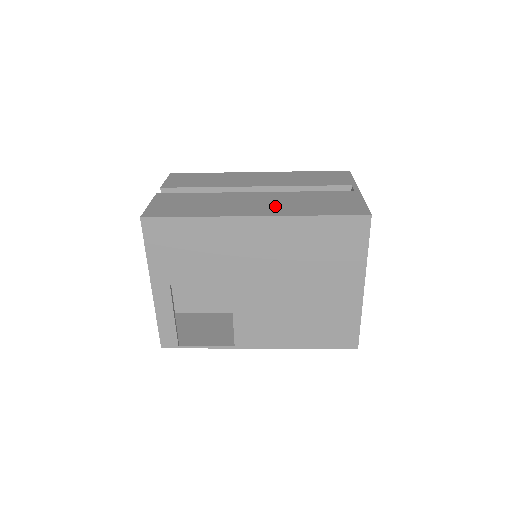
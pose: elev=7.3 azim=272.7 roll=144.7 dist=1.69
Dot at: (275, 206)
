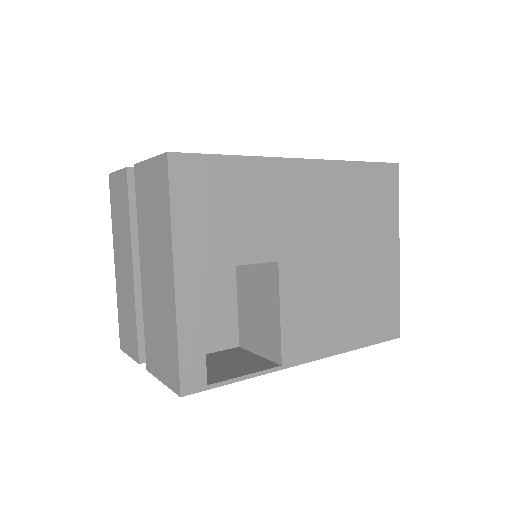
Dot at: occluded
